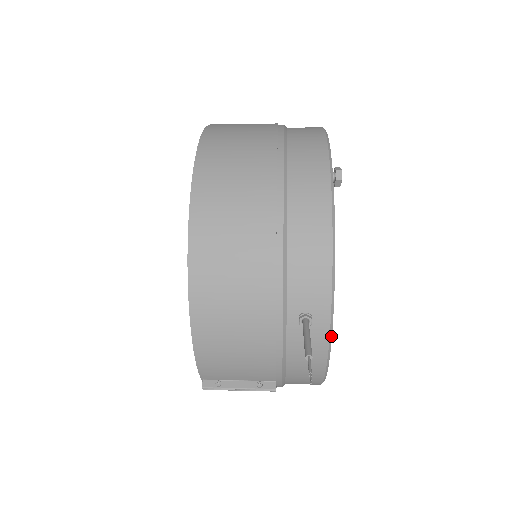
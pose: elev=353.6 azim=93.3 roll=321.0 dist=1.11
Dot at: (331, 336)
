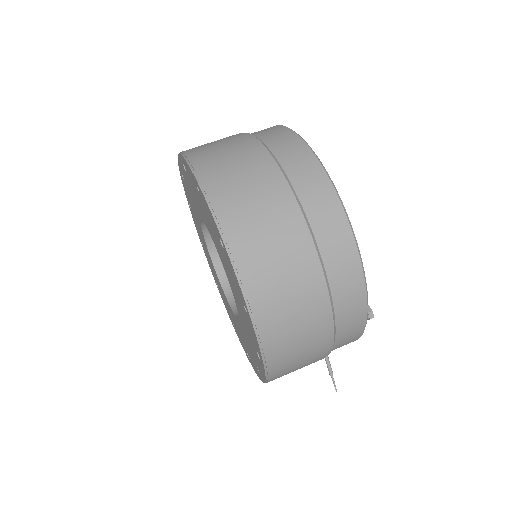
Dot at: occluded
